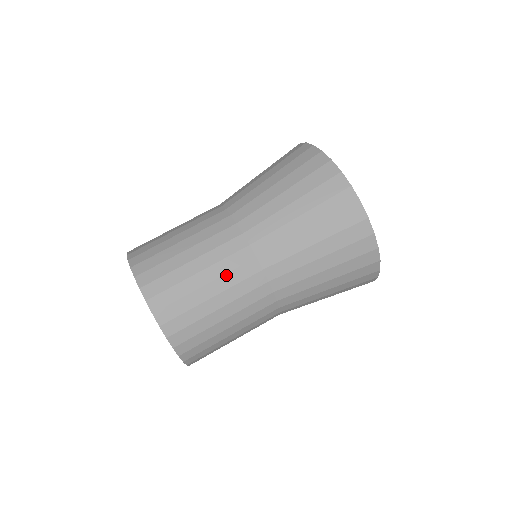
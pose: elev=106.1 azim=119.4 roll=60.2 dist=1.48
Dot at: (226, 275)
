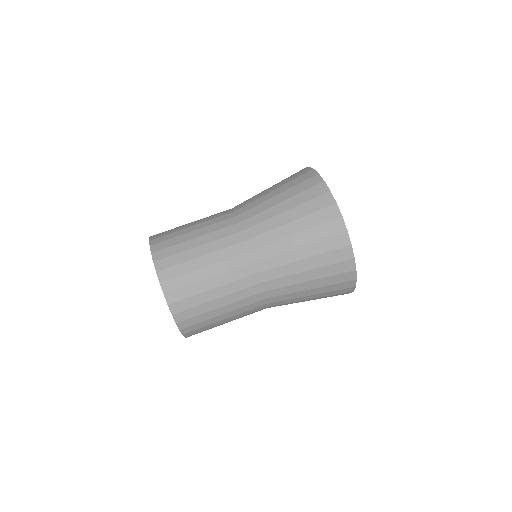
Dot at: (220, 251)
